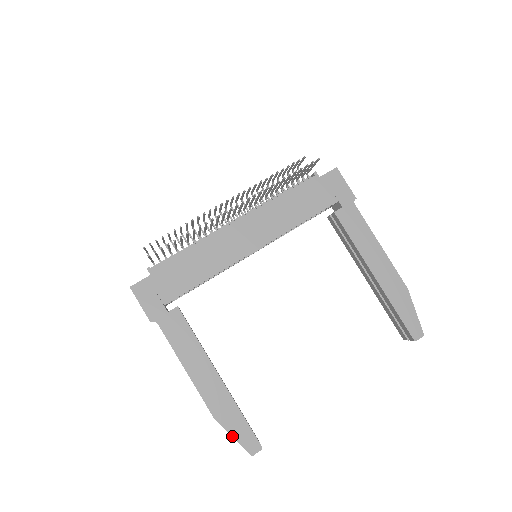
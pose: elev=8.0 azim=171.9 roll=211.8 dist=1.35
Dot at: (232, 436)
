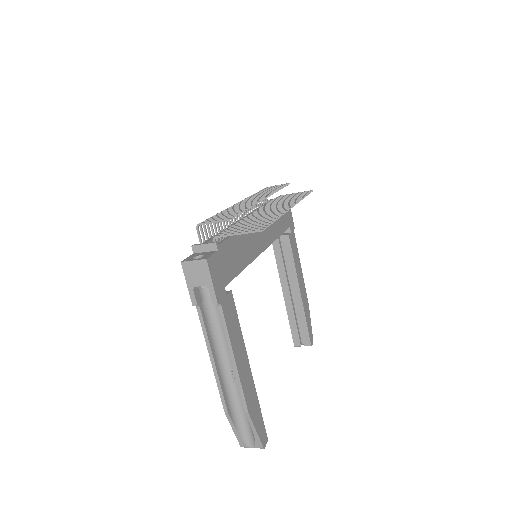
Dot at: (256, 430)
